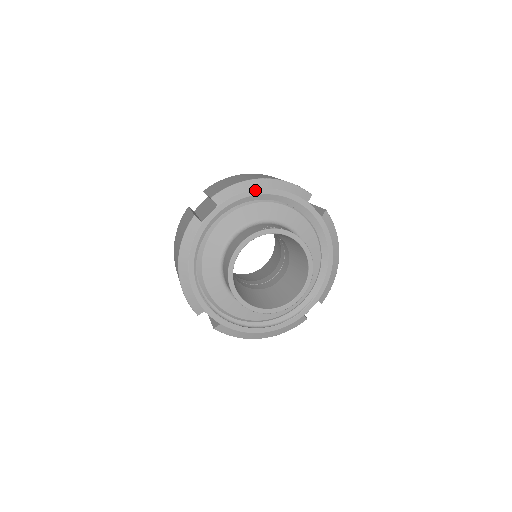
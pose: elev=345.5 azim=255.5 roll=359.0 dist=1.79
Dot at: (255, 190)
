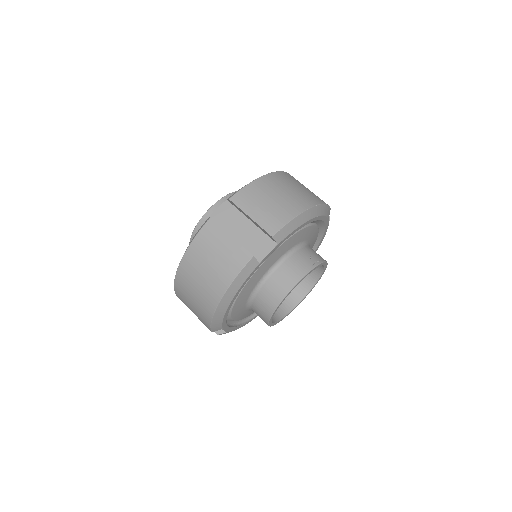
Dot at: (307, 222)
